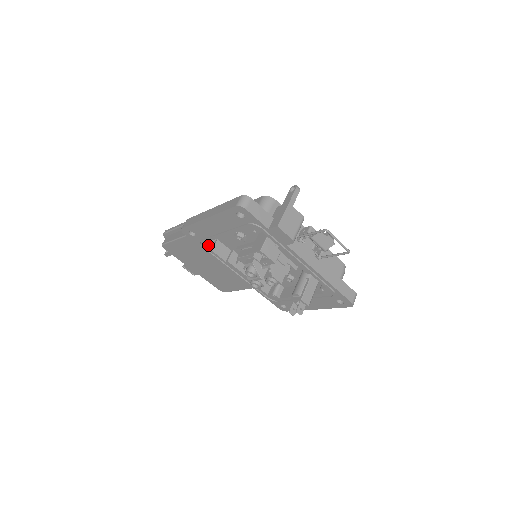
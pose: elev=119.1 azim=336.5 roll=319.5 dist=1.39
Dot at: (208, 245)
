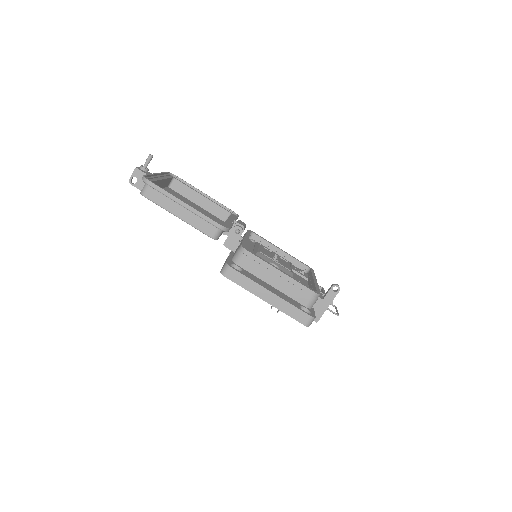
Dot at: occluded
